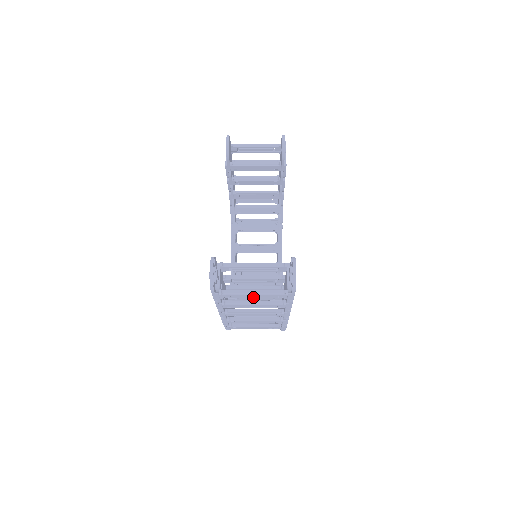
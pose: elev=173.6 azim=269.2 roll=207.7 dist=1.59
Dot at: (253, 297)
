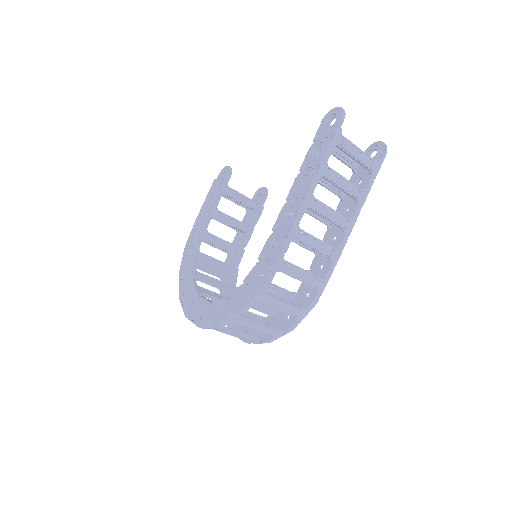
Dot at: (356, 156)
